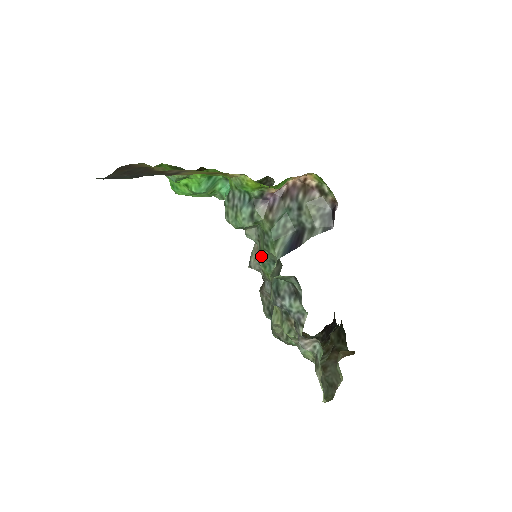
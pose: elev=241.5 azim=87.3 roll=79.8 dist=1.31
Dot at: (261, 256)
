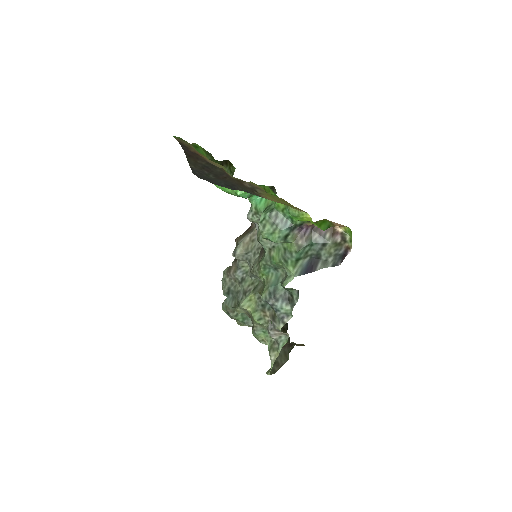
Dot at: (268, 262)
